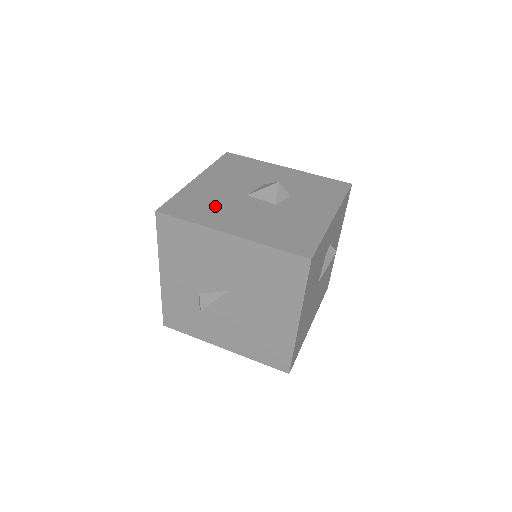
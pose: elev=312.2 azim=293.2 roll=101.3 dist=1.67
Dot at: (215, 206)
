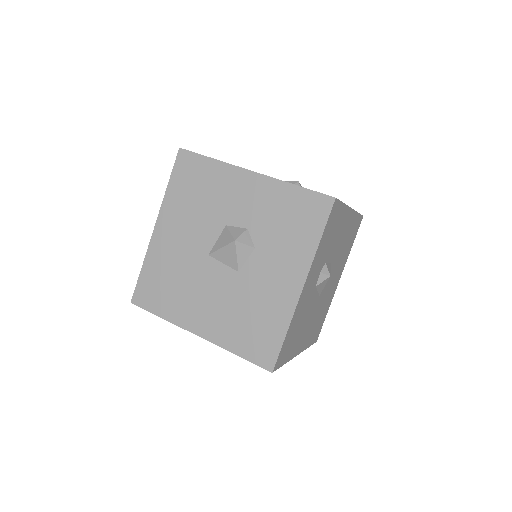
Dot at: (179, 285)
